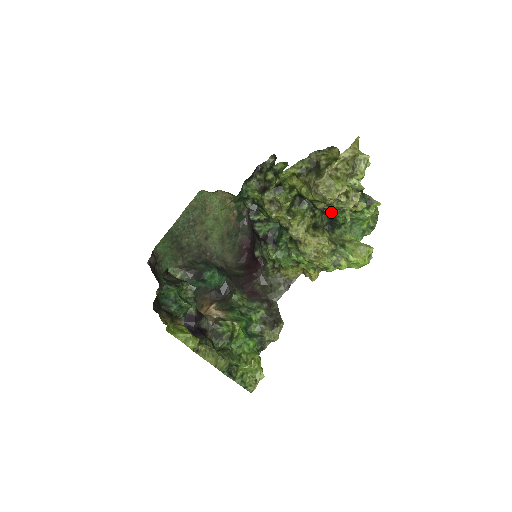
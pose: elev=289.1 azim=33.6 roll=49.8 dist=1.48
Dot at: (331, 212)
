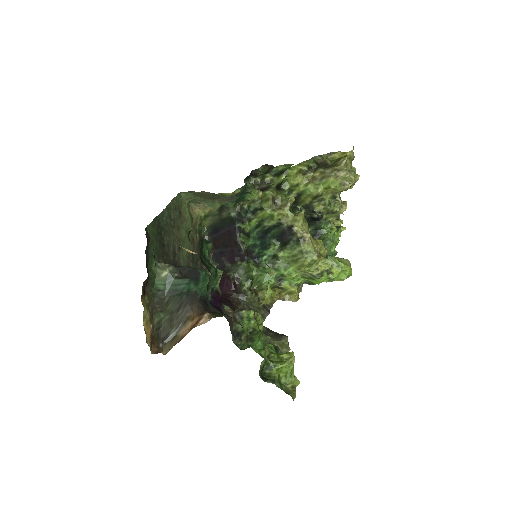
Dot at: (319, 221)
